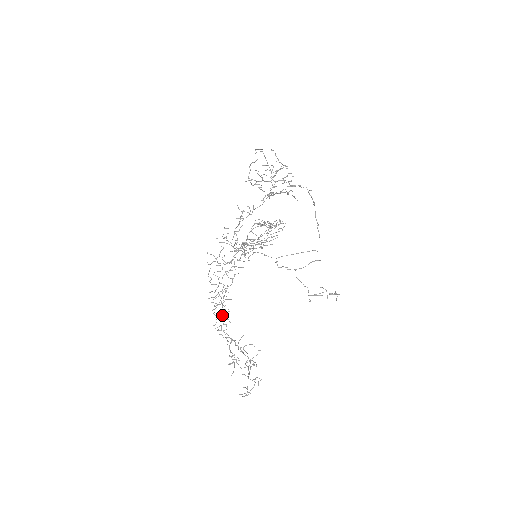
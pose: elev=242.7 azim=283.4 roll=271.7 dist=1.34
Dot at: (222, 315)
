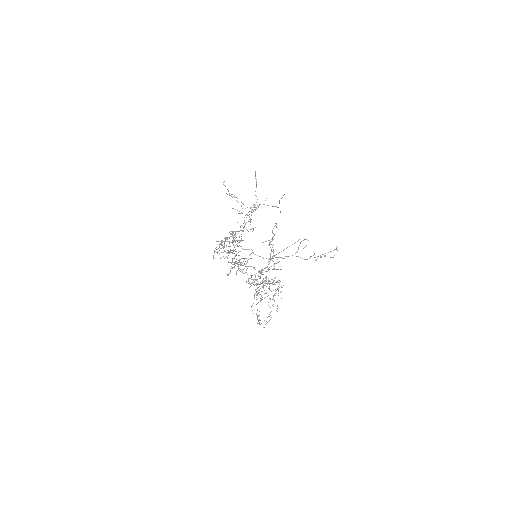
Dot at: (236, 263)
